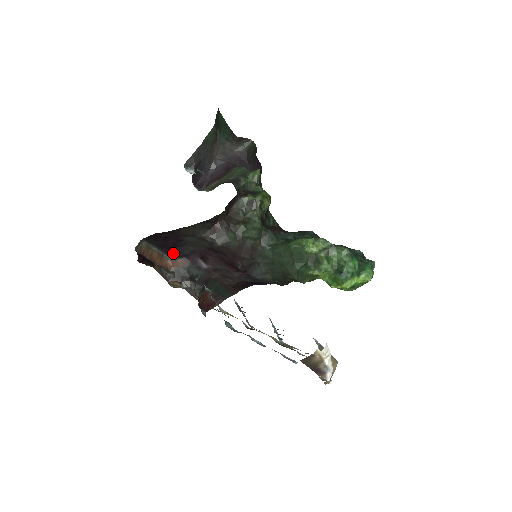
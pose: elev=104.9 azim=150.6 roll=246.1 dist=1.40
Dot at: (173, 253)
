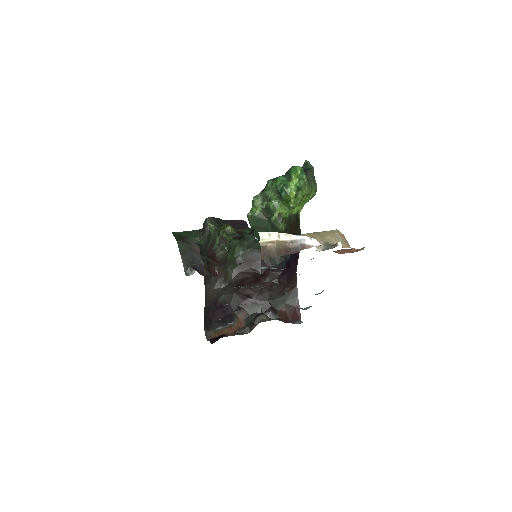
Dot at: (232, 317)
